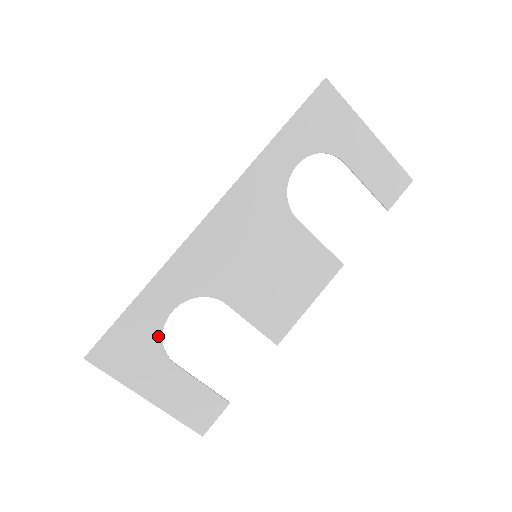
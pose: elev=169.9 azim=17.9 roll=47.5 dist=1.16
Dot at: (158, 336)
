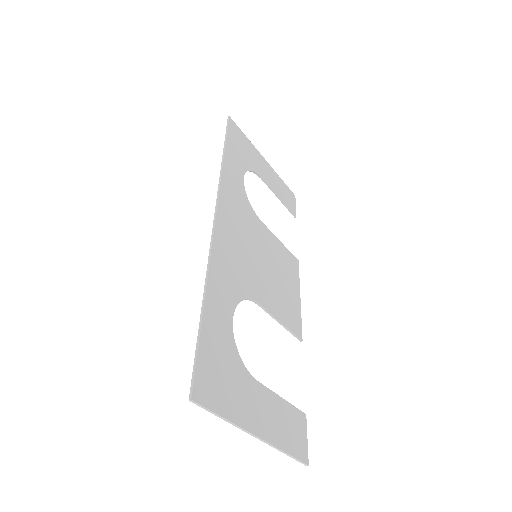
Dot at: (235, 351)
